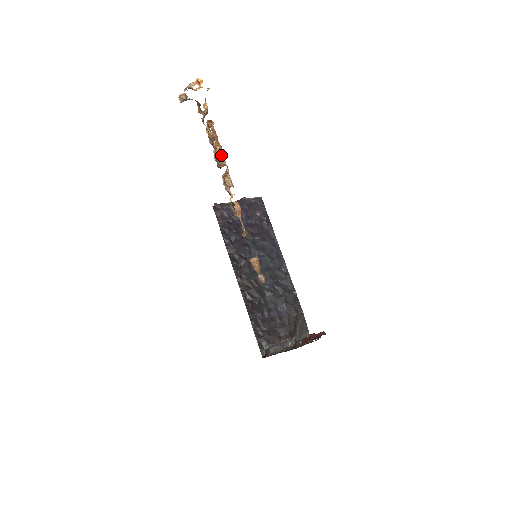
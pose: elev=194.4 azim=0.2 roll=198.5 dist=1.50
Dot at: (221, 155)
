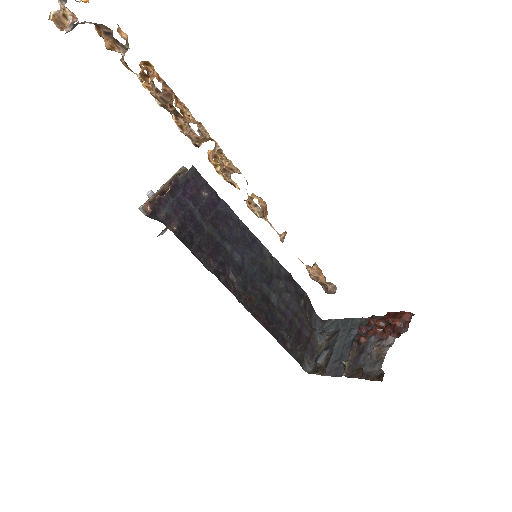
Dot at: (197, 123)
